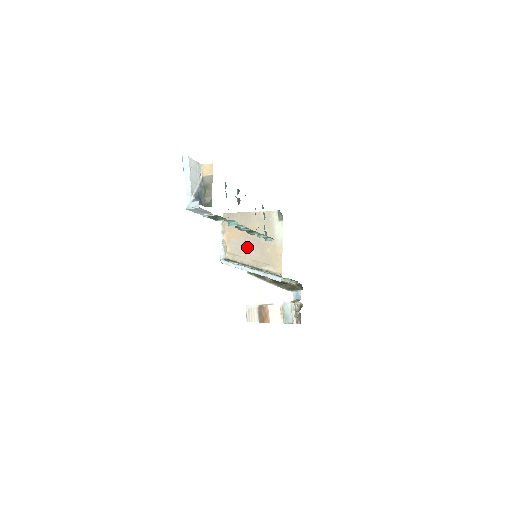
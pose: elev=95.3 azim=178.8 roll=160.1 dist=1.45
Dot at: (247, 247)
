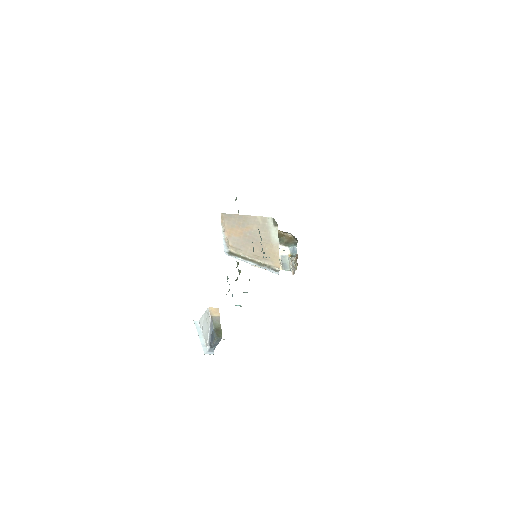
Dot at: (247, 244)
